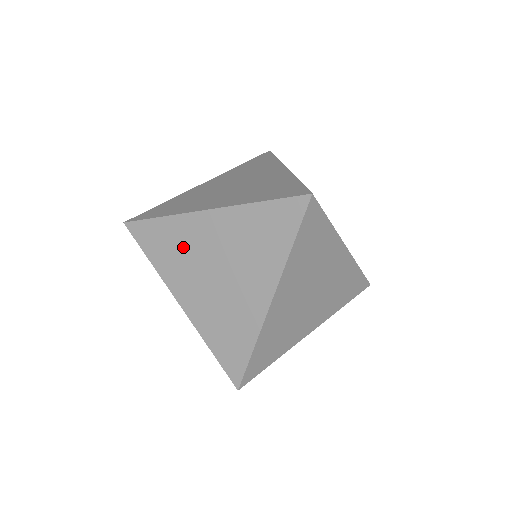
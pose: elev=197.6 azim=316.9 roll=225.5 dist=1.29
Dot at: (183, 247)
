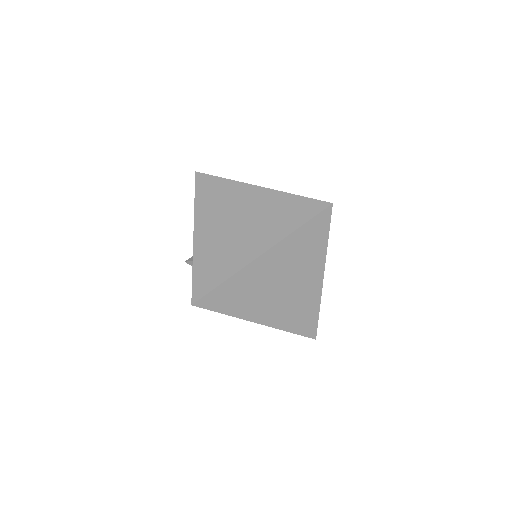
Dot at: (225, 200)
